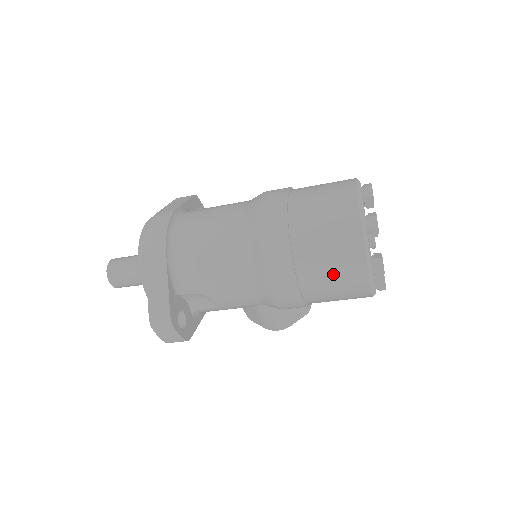
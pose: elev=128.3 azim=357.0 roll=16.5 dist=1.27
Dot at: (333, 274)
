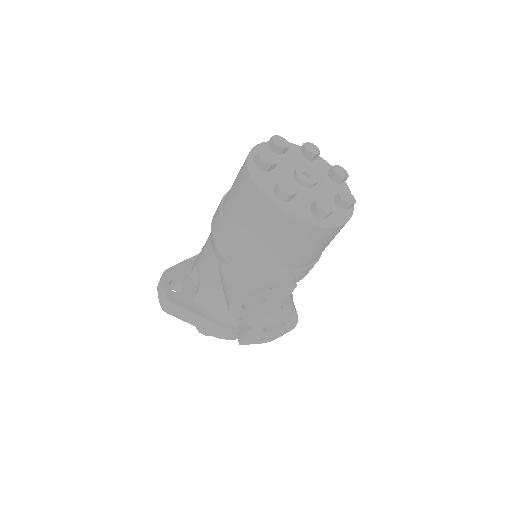
Dot at: (235, 182)
